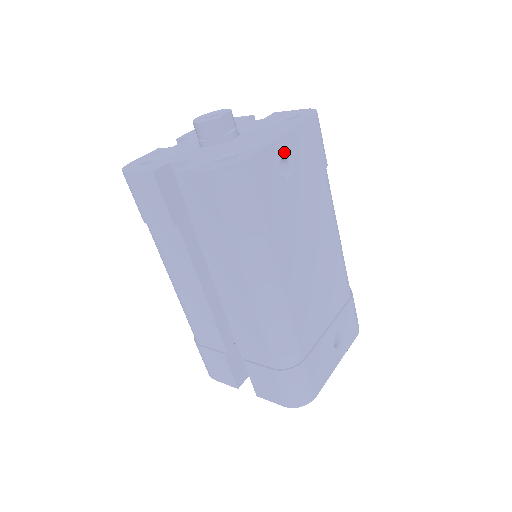
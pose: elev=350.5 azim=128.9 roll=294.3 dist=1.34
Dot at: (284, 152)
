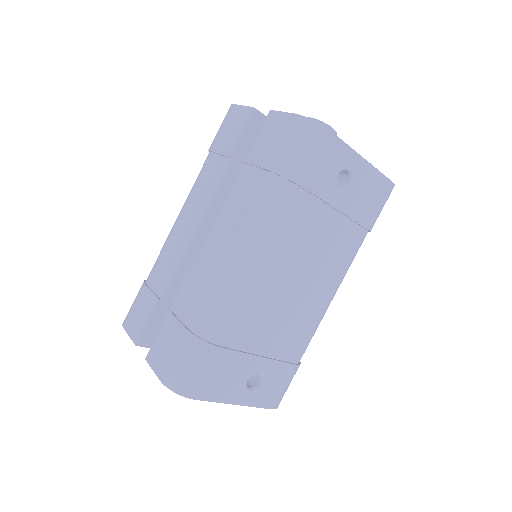
Dot at: (353, 168)
